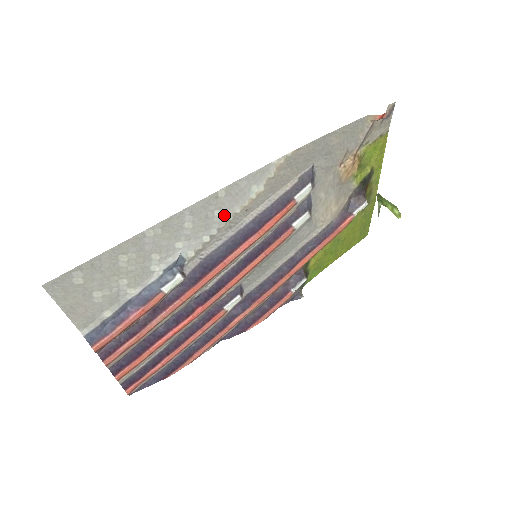
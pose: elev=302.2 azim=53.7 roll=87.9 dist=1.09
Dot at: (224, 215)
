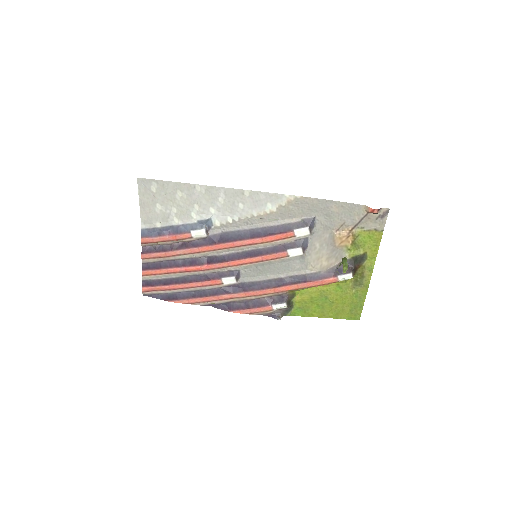
Dot at: (245, 211)
